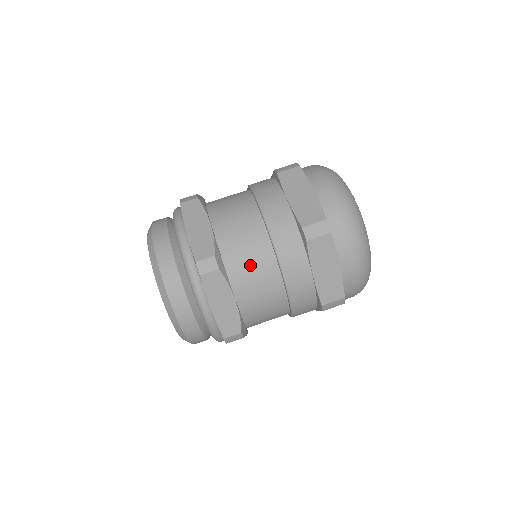
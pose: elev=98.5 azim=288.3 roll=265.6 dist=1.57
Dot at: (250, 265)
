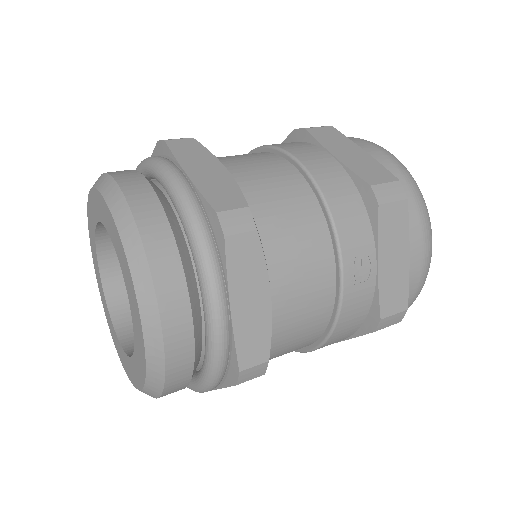
Dot at: (239, 157)
